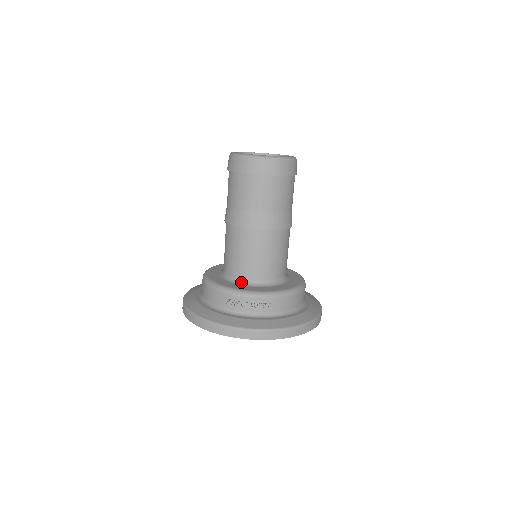
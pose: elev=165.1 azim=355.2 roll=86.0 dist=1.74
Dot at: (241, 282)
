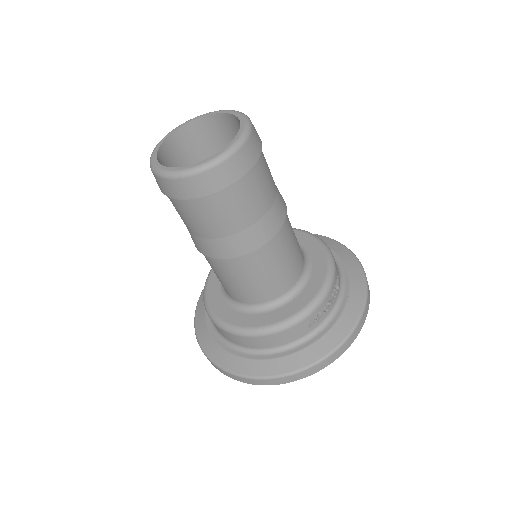
Dot at: (292, 294)
